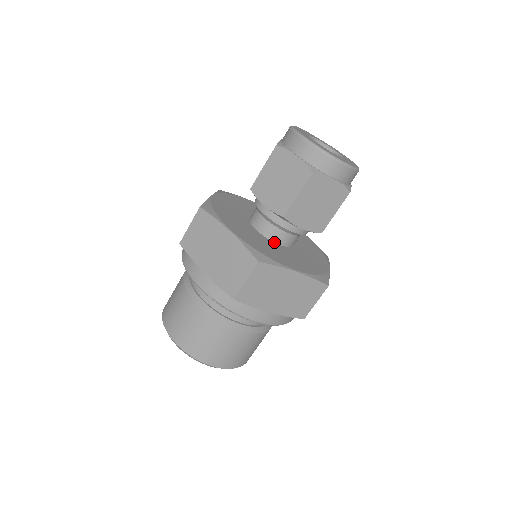
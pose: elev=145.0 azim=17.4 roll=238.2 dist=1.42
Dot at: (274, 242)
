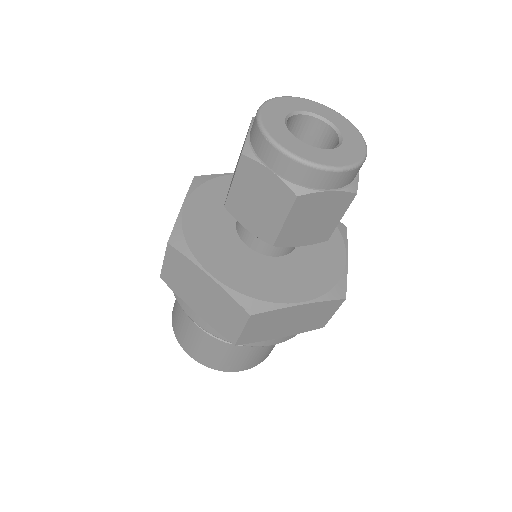
Dot at: (242, 239)
